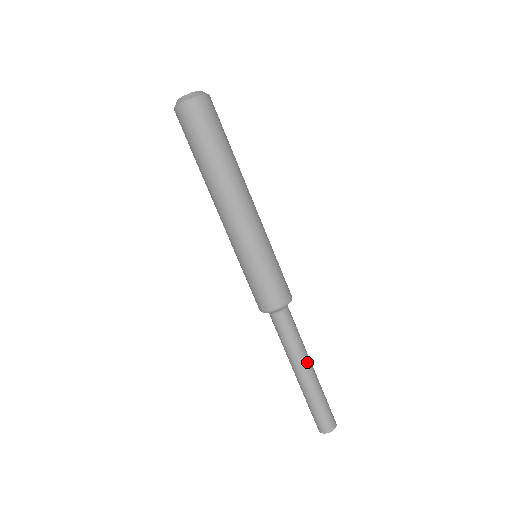
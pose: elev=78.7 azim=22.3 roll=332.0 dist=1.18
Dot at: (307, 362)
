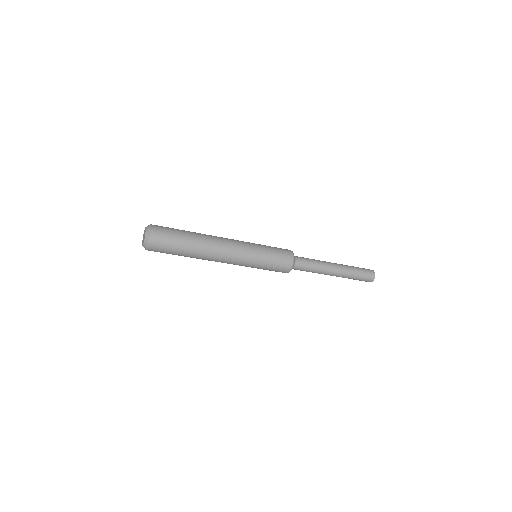
Dot at: (329, 273)
